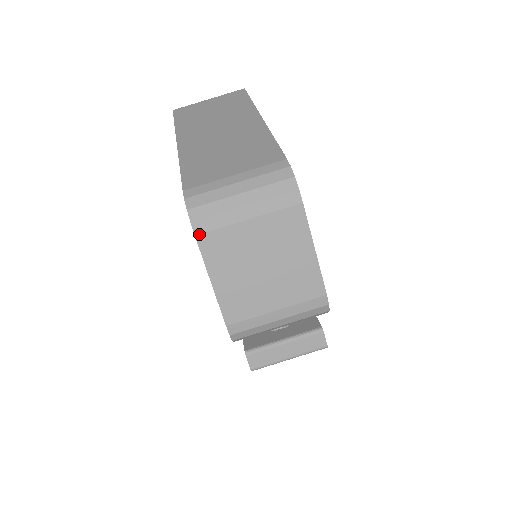
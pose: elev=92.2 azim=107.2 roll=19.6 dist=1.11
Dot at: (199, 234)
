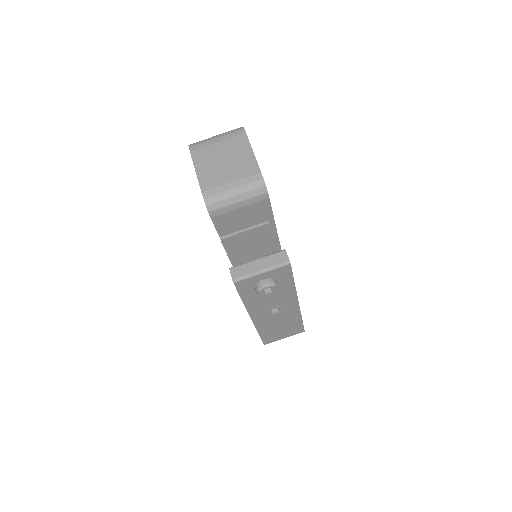
Dot at: (192, 151)
